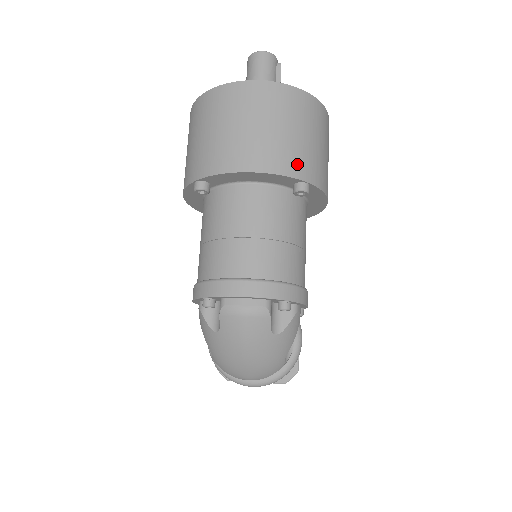
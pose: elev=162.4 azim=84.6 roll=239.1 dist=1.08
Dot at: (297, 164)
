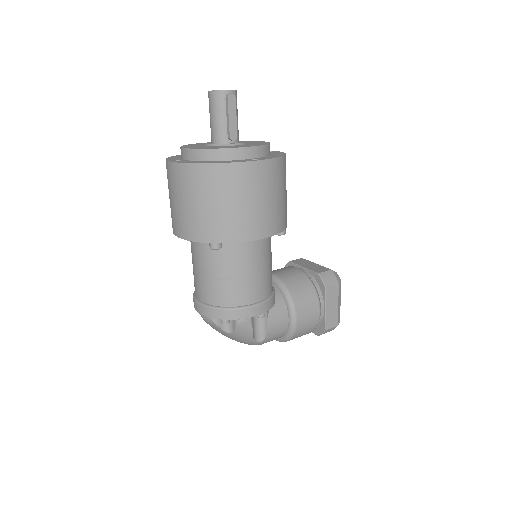
Dot at: (202, 231)
